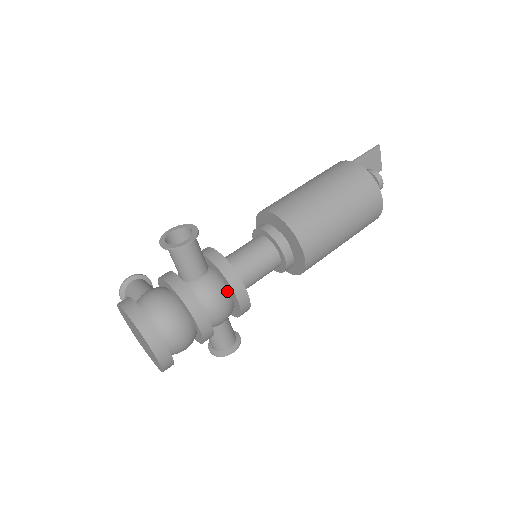
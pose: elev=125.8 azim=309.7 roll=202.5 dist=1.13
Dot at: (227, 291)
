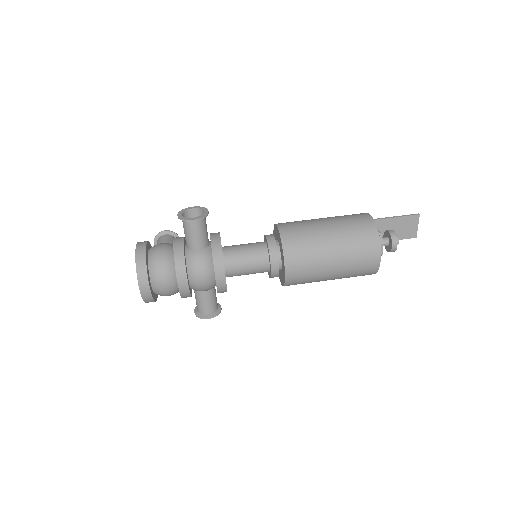
Dot at: (212, 268)
